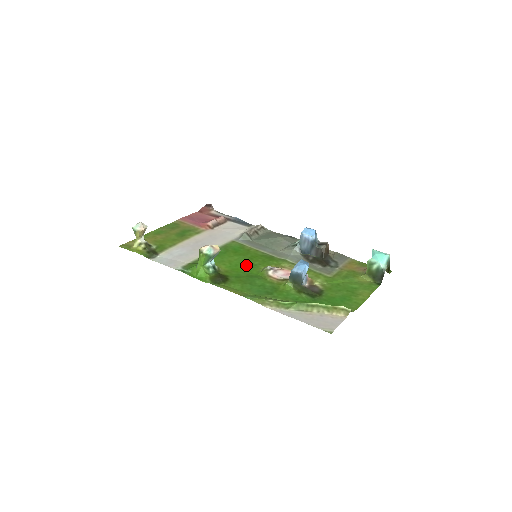
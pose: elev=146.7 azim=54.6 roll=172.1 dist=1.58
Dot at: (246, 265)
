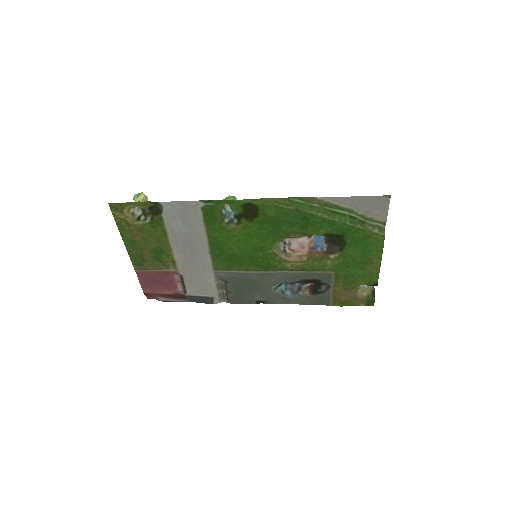
Dot at: (254, 246)
